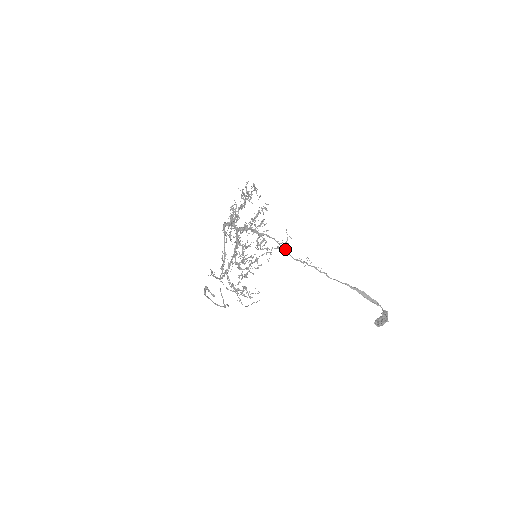
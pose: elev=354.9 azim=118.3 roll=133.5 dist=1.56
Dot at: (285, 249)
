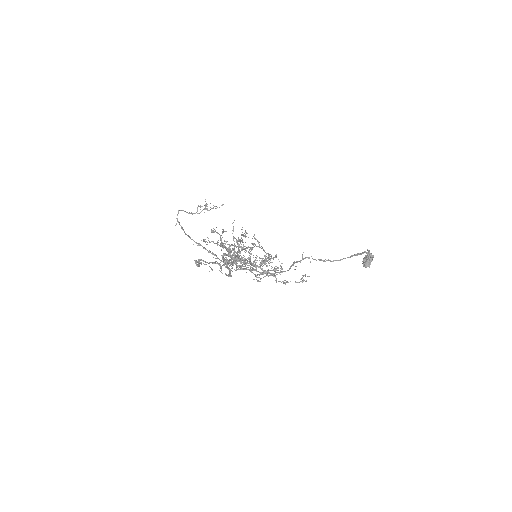
Dot at: (293, 262)
